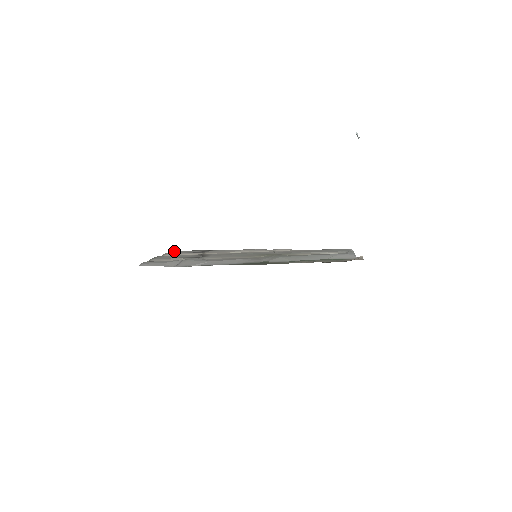
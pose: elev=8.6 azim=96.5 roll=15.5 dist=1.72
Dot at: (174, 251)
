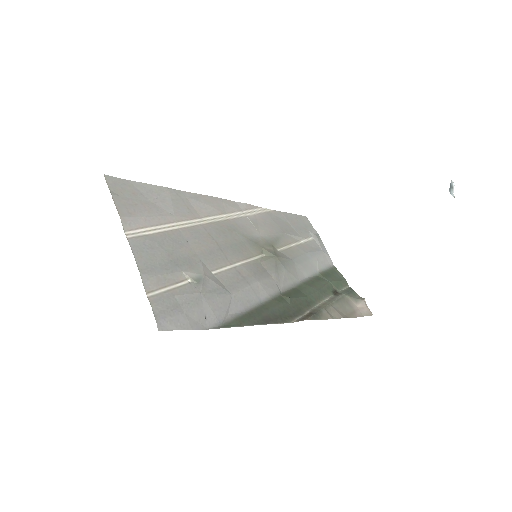
Dot at: (112, 186)
